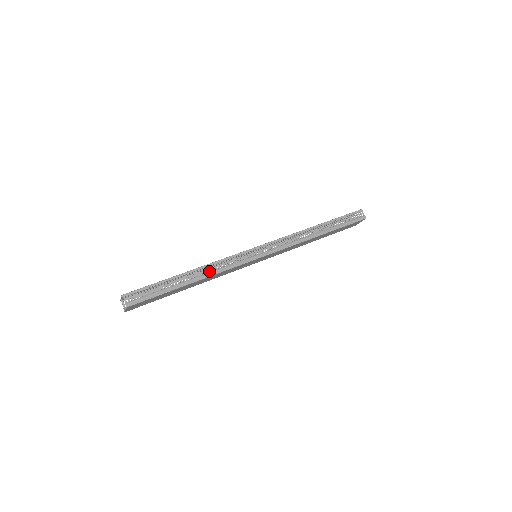
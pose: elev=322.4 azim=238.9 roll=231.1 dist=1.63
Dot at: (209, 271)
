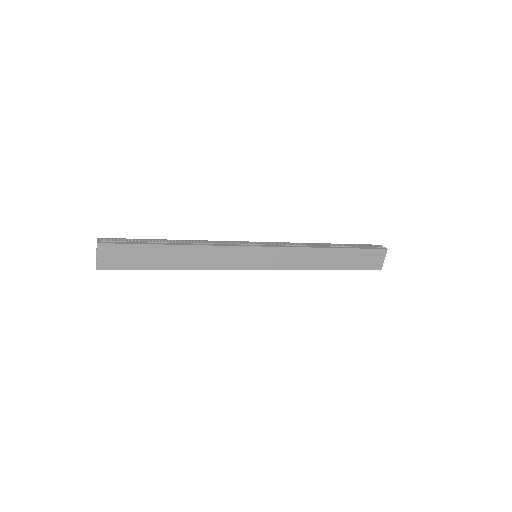
Dot at: (197, 243)
